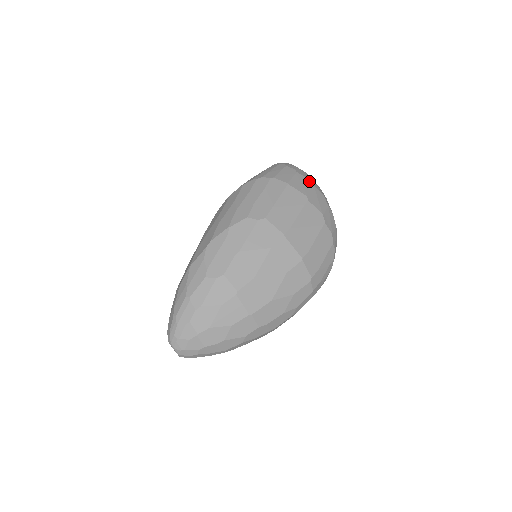
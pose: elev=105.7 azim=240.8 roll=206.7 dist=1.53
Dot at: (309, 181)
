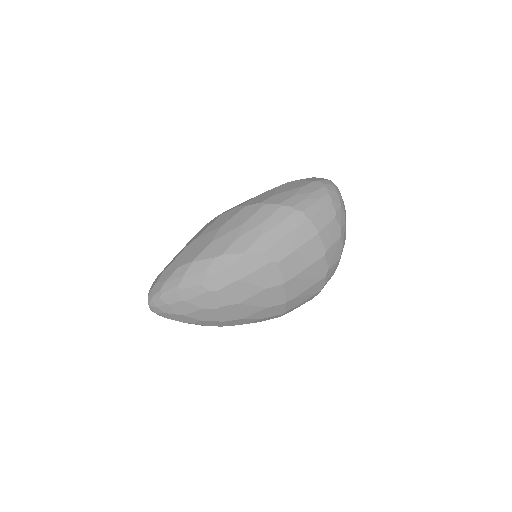
Dot at: (340, 230)
